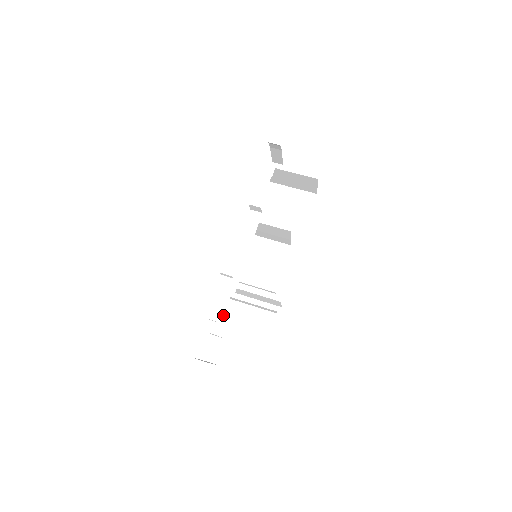
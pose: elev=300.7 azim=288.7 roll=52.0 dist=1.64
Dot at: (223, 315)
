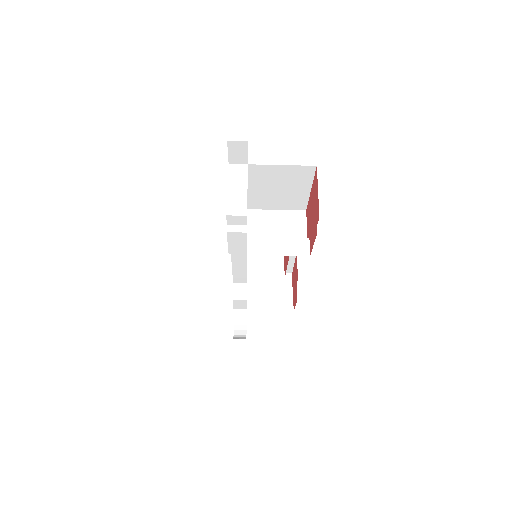
Dot at: (245, 306)
